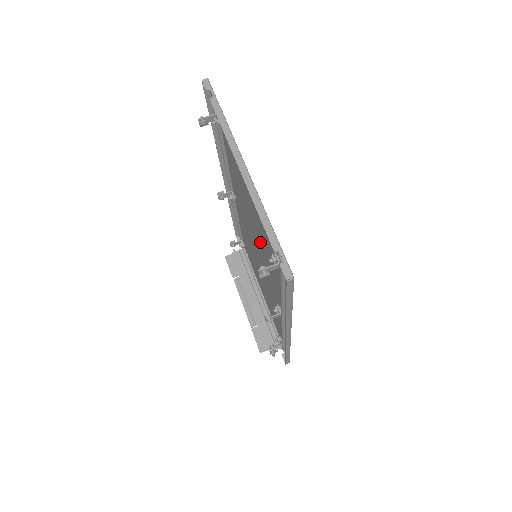
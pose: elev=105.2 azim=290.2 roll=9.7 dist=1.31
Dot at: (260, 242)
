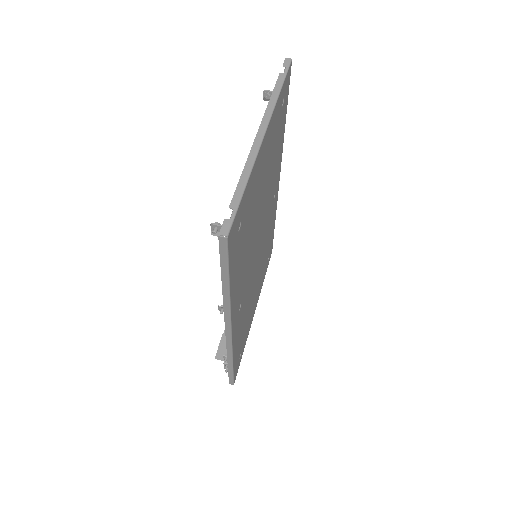
Dot at: (254, 230)
